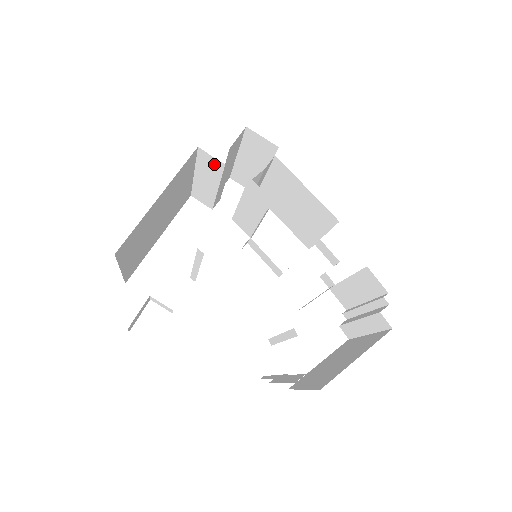
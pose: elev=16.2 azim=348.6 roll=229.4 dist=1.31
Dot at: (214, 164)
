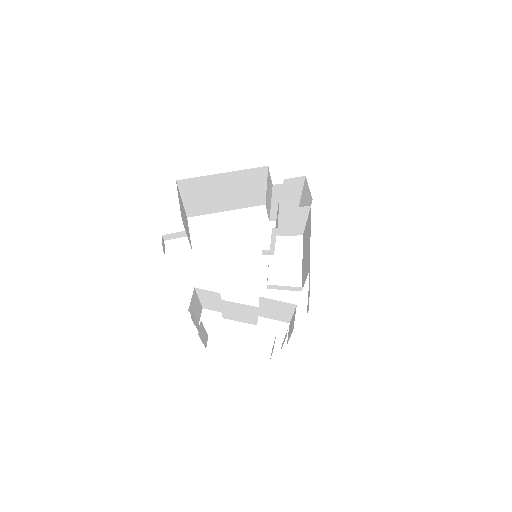
Dot at: occluded
